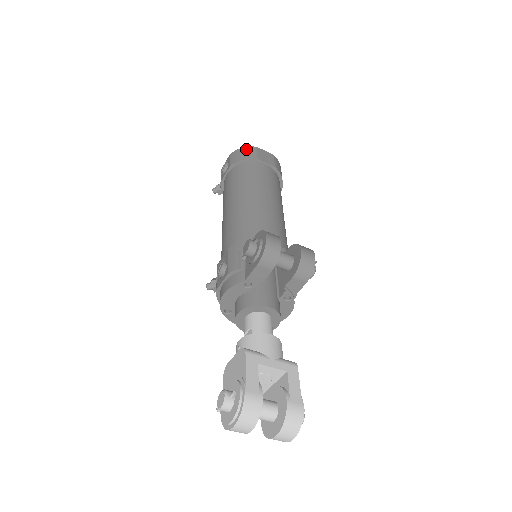
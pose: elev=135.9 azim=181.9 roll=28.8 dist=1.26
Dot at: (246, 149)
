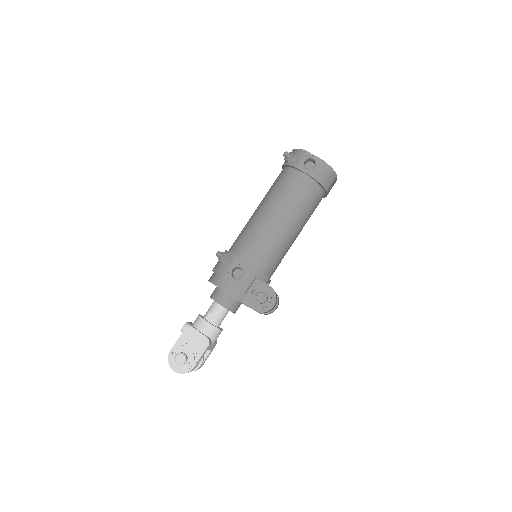
Dot at: (332, 174)
